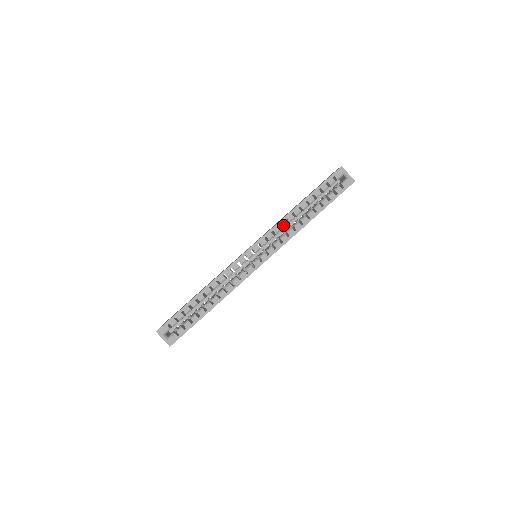
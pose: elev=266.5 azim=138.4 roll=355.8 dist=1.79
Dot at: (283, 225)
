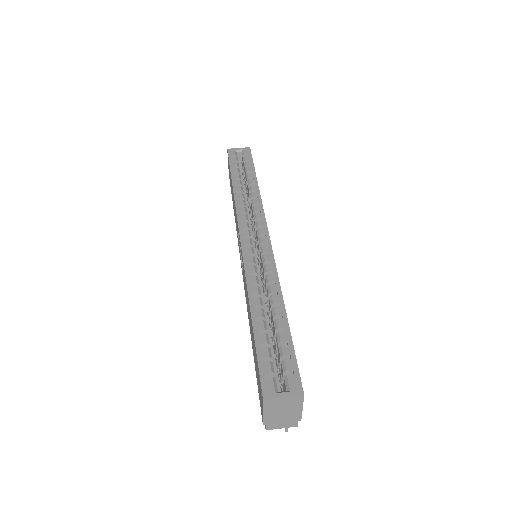
Dot at: (242, 203)
